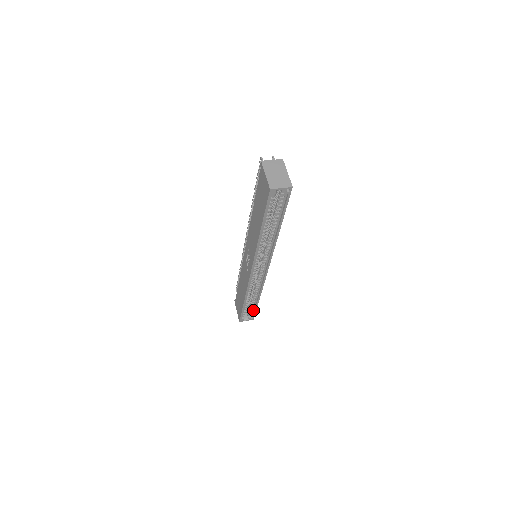
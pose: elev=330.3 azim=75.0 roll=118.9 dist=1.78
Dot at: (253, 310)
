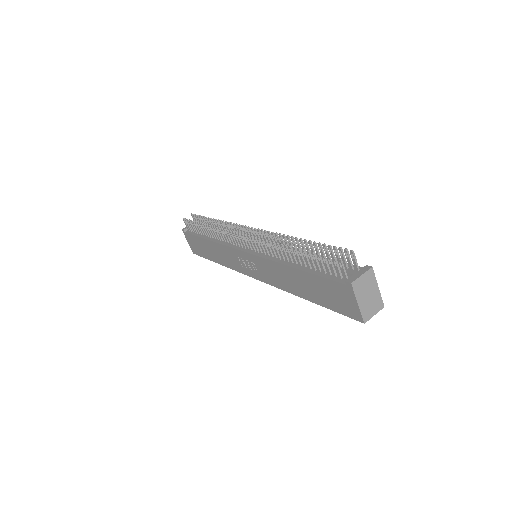
Dot at: occluded
